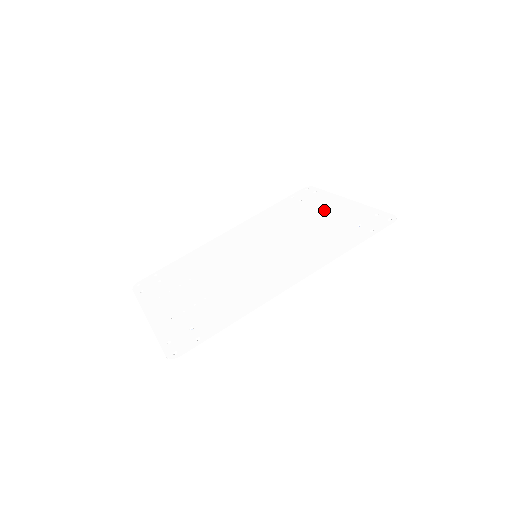
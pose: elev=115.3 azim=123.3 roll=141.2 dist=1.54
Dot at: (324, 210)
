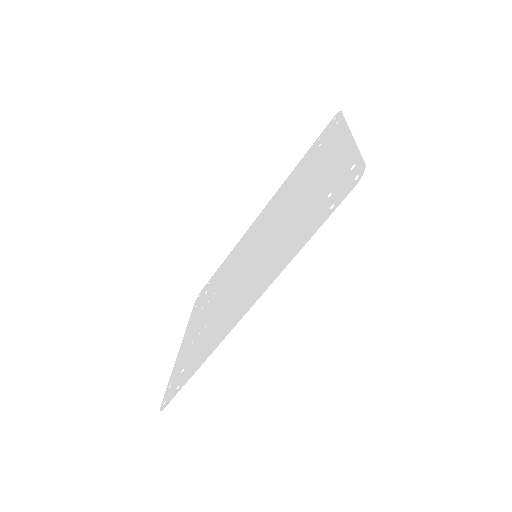
Dot at: (323, 163)
